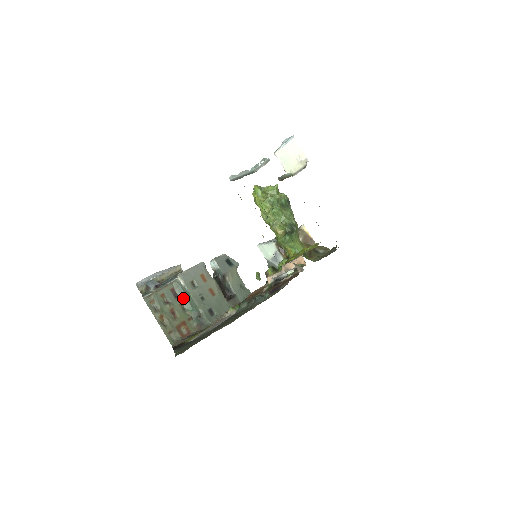
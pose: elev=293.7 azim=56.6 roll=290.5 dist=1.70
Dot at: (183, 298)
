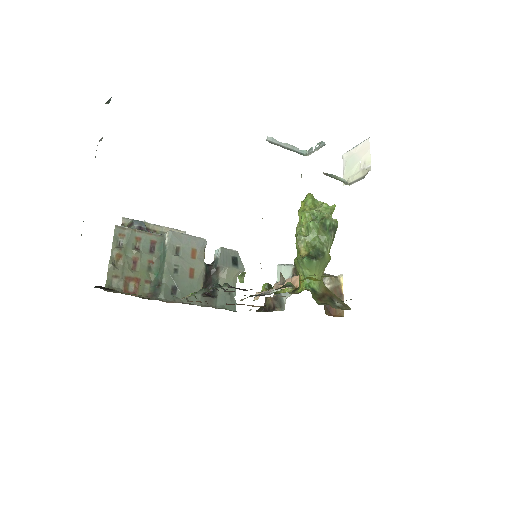
Dot at: (157, 257)
